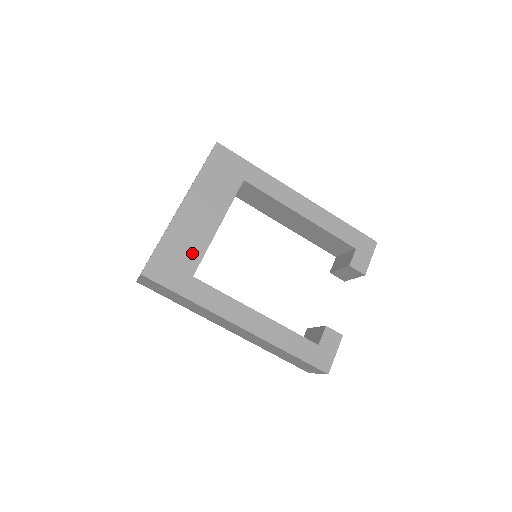
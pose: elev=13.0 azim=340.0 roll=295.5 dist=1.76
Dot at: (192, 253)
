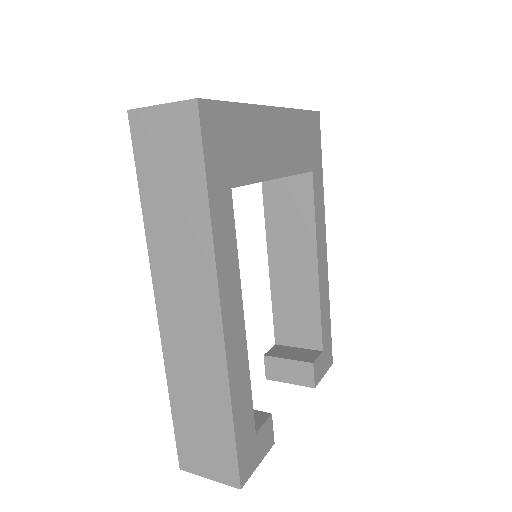
Dot at: (248, 164)
